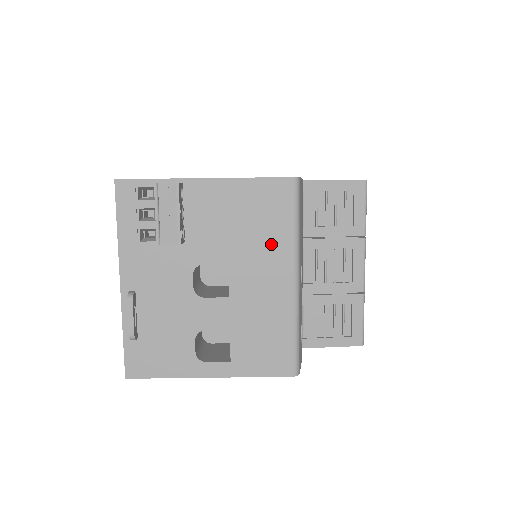
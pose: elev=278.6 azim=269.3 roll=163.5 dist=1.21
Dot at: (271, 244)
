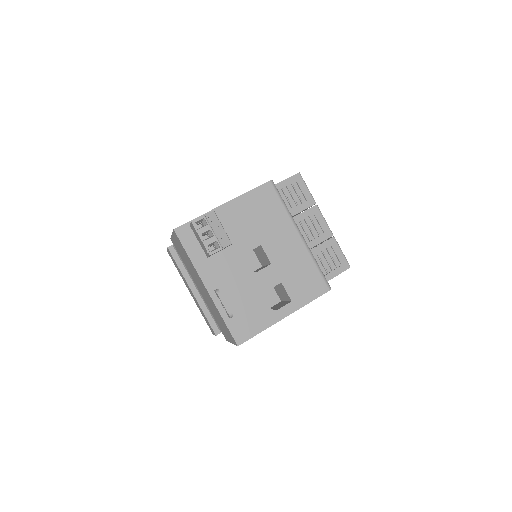
Dot at: (277, 222)
